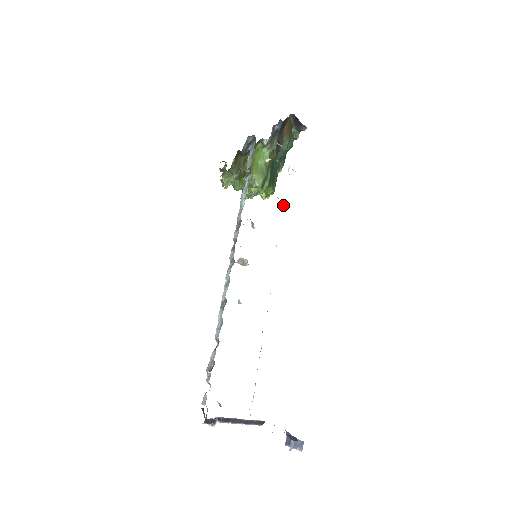
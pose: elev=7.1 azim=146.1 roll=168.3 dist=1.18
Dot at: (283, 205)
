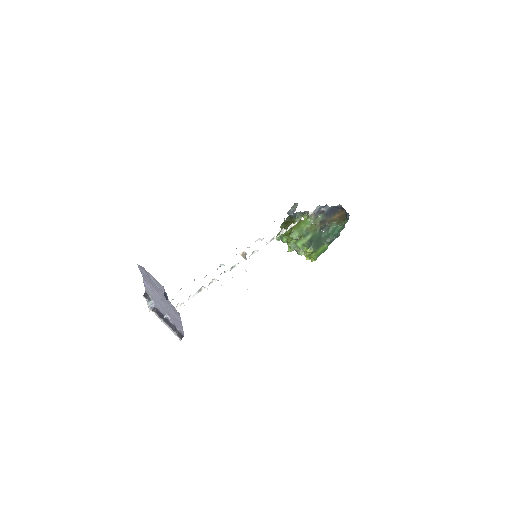
Dot at: occluded
